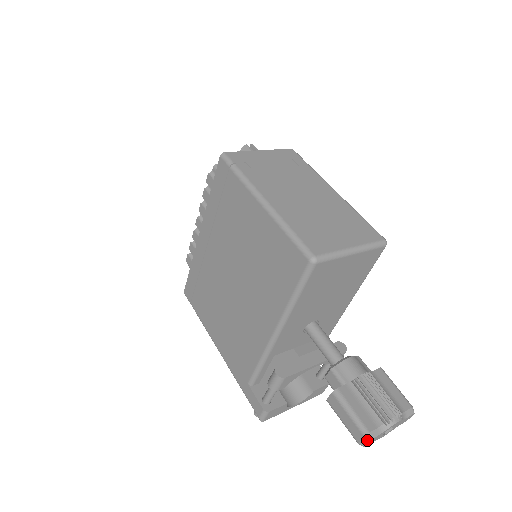
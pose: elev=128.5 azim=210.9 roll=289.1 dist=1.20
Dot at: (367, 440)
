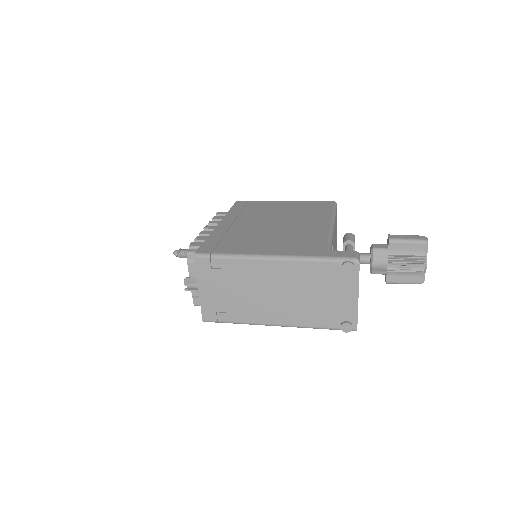
Dot at: (426, 237)
